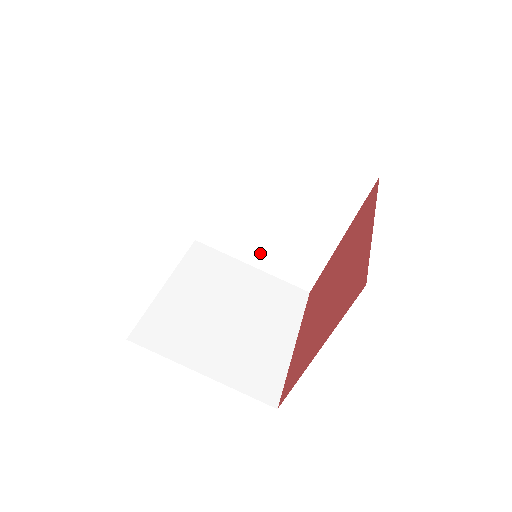
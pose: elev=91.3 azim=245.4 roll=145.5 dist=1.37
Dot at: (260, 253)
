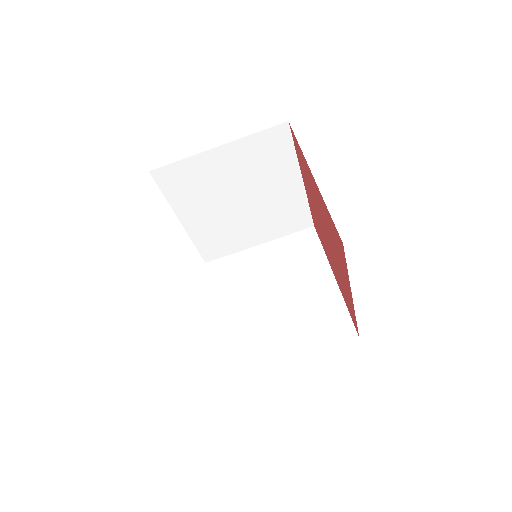
Dot at: (256, 233)
